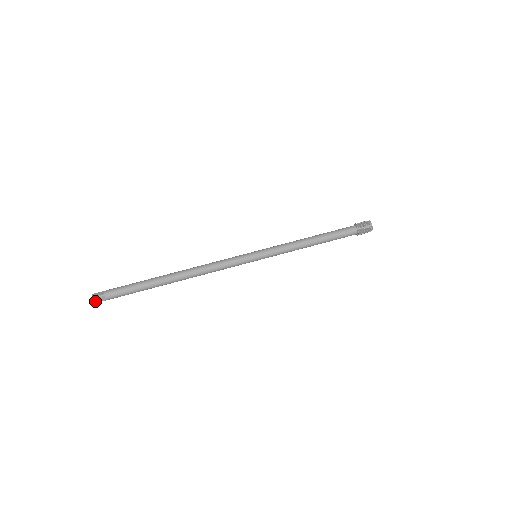
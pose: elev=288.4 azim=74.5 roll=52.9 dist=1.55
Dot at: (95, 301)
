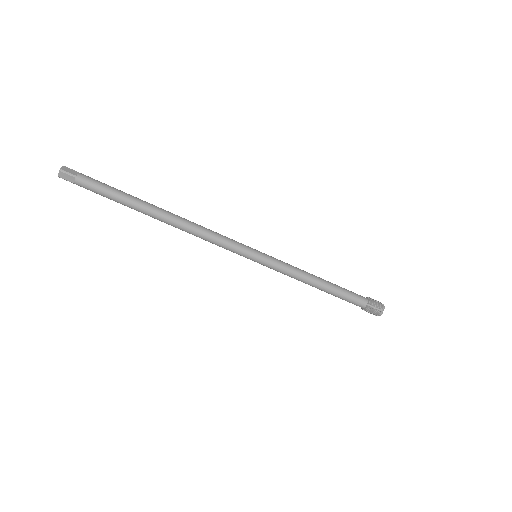
Dot at: (61, 175)
